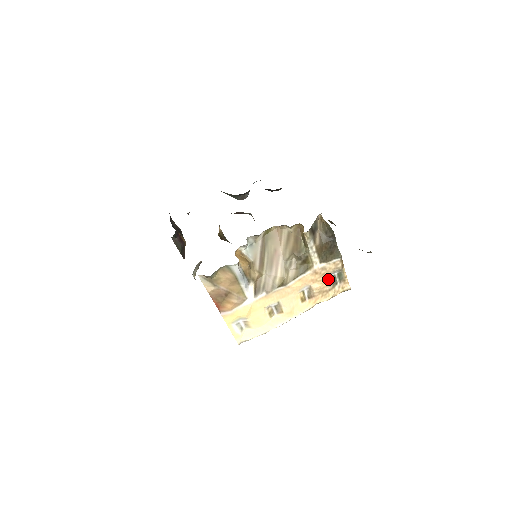
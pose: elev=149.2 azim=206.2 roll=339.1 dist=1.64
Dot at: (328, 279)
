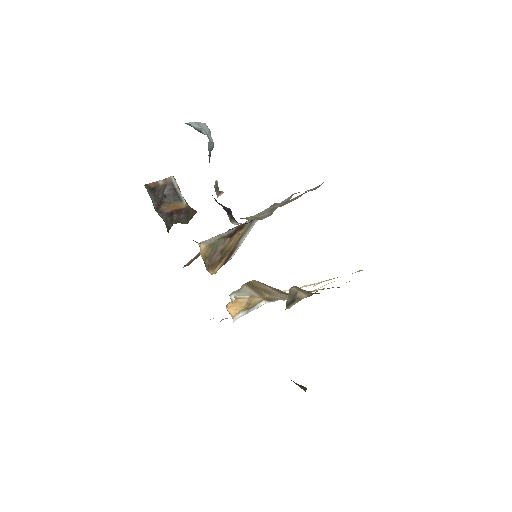
Dot at: occluded
